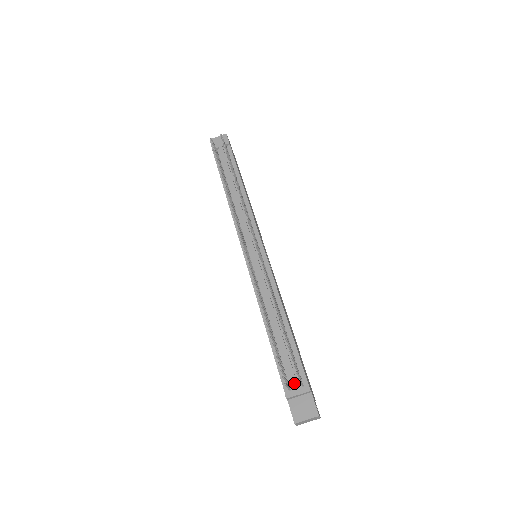
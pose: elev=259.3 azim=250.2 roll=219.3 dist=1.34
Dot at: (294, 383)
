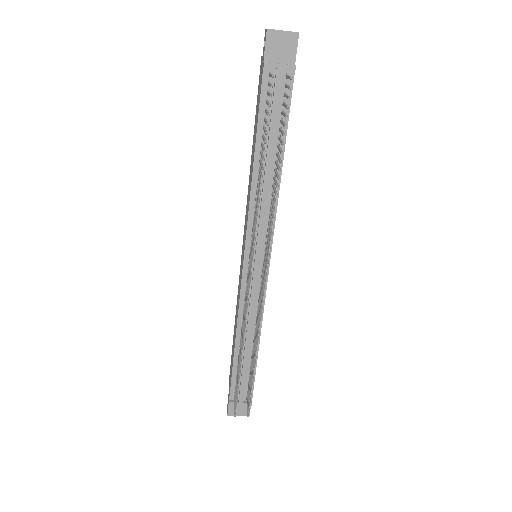
Dot at: (241, 397)
